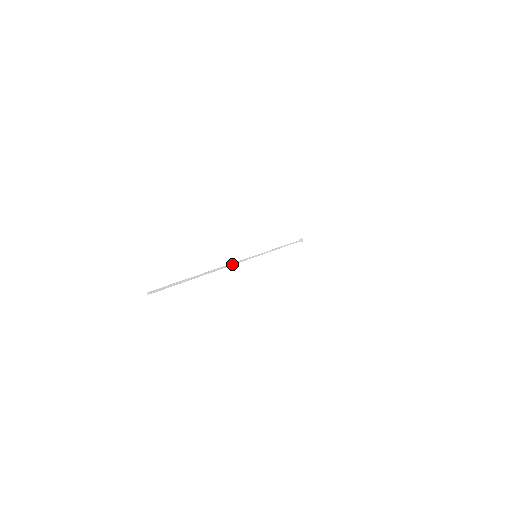
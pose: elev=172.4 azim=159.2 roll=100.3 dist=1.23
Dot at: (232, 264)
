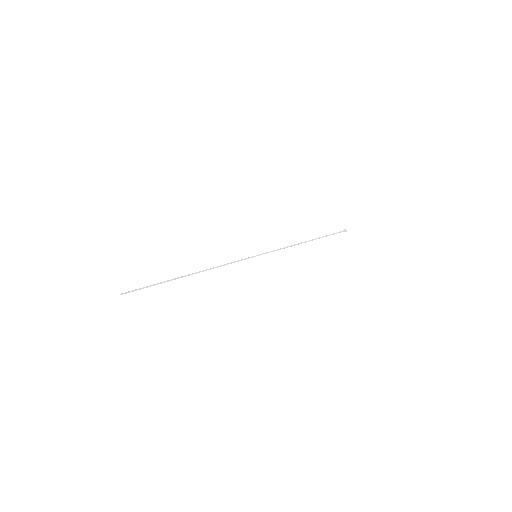
Dot at: (218, 266)
